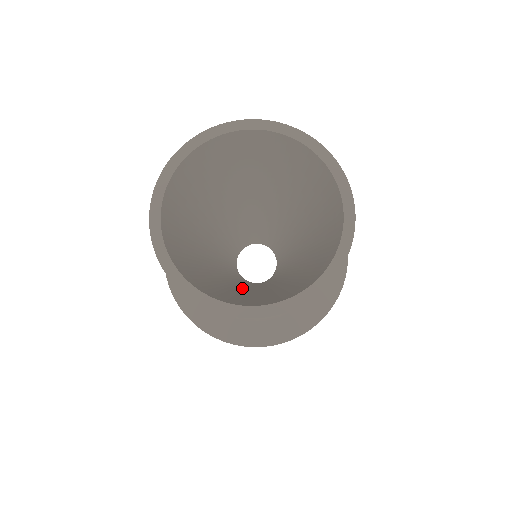
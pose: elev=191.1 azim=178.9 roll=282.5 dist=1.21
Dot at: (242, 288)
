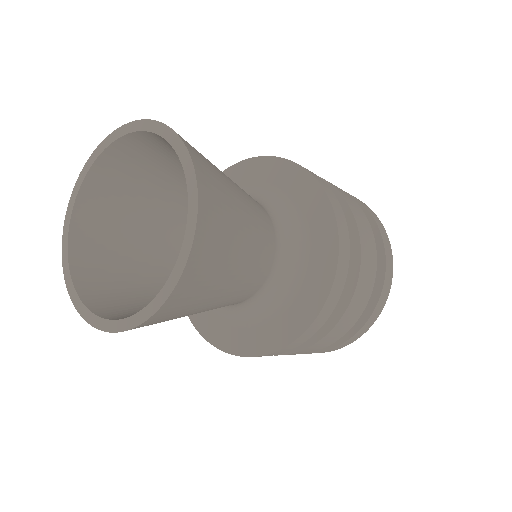
Dot at: occluded
